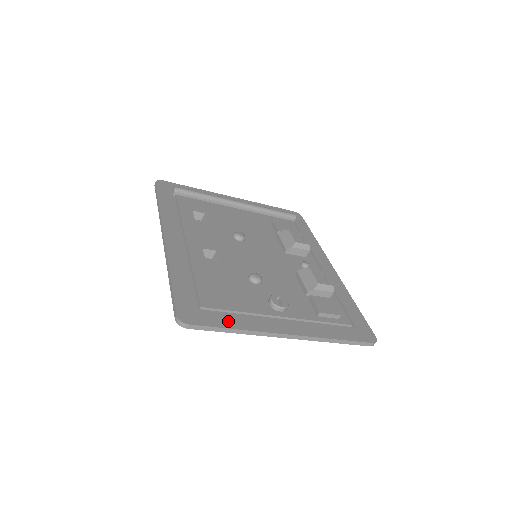
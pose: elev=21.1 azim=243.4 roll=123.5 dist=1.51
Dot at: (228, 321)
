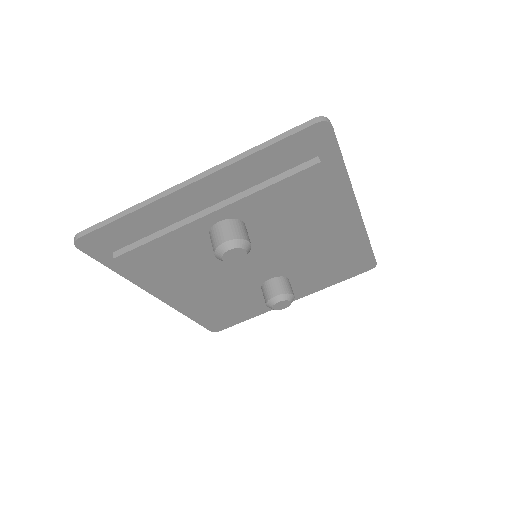
Dot at: occluded
